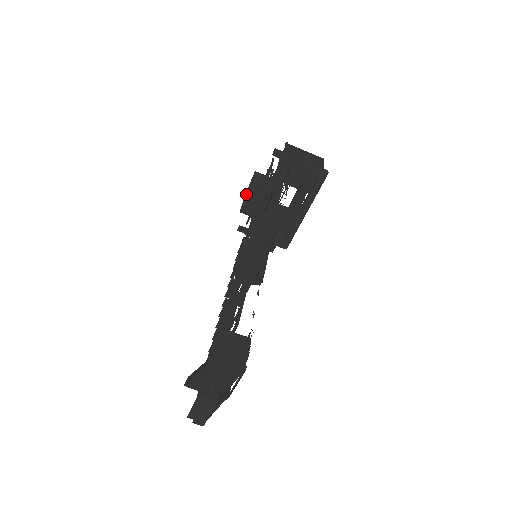
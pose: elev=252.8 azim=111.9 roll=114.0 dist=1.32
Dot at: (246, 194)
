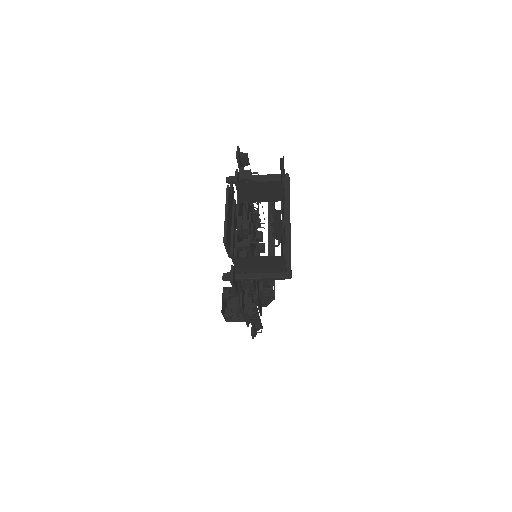
Dot at: (224, 299)
